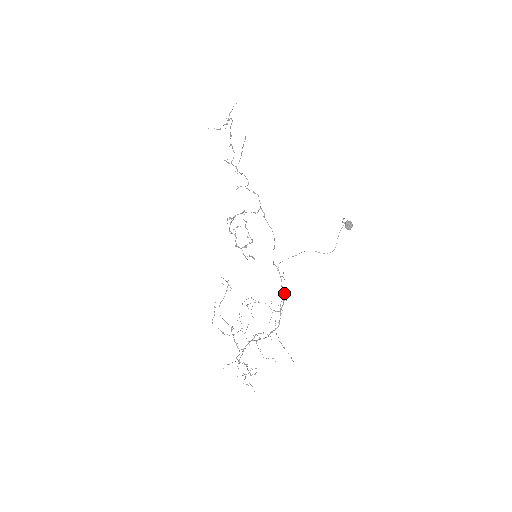
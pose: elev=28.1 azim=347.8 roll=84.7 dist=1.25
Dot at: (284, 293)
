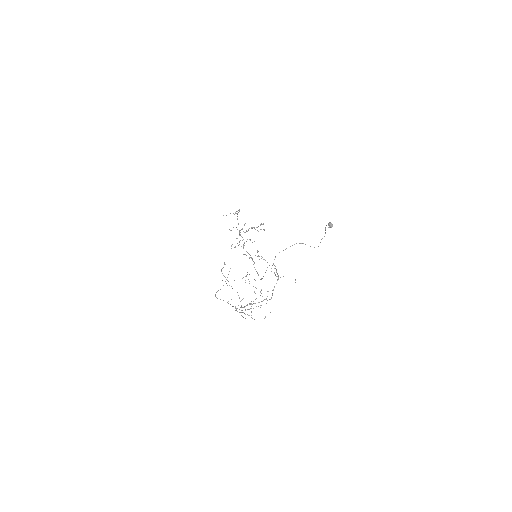
Dot at: (278, 275)
